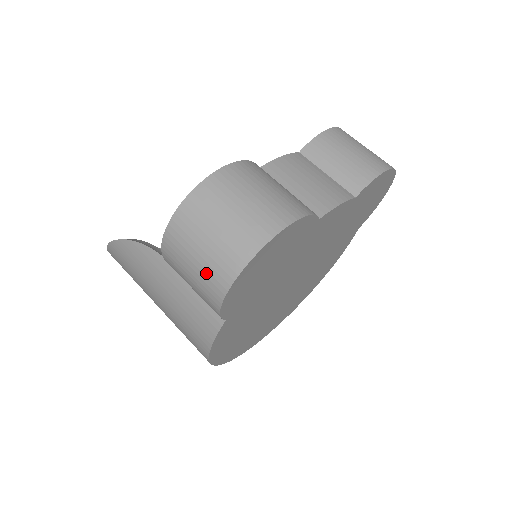
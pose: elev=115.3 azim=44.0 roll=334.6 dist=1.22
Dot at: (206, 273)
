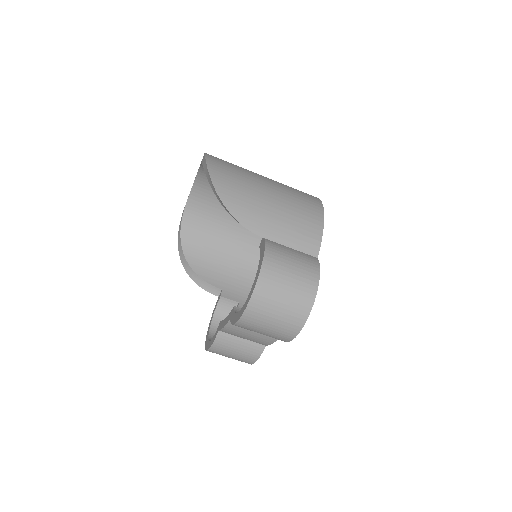
Dot at: occluded
